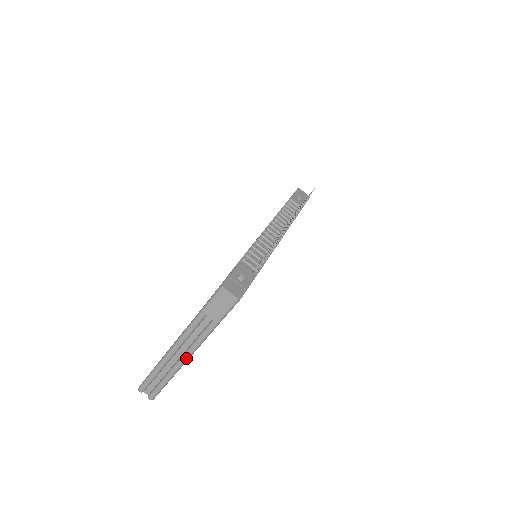
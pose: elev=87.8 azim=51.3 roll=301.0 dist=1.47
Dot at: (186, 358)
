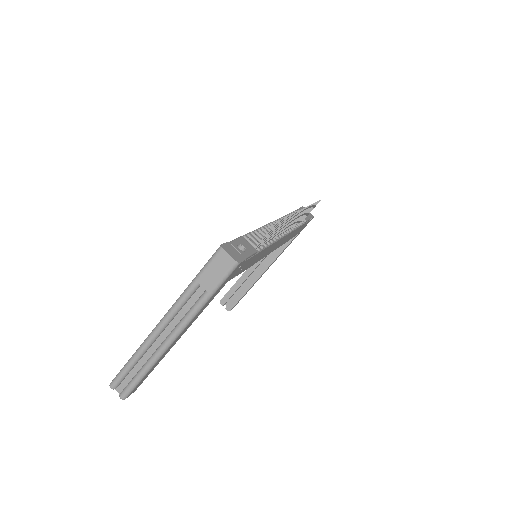
Dot at: (170, 341)
